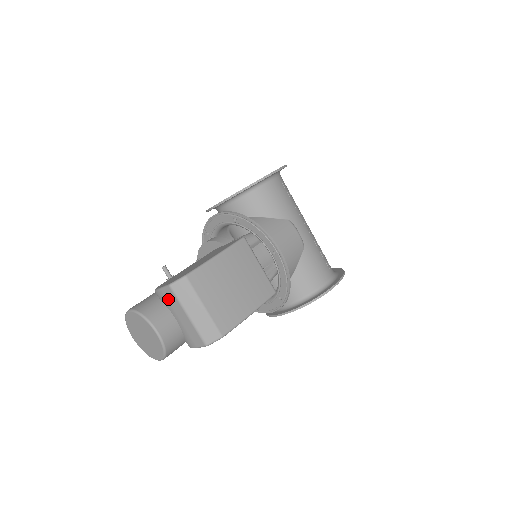
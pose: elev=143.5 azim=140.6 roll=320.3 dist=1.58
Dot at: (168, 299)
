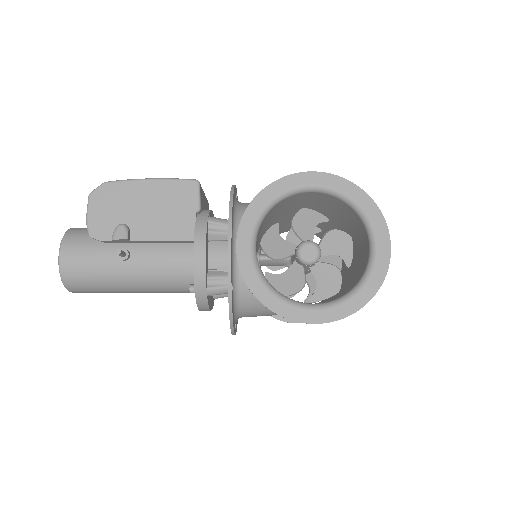
Dot at: occluded
